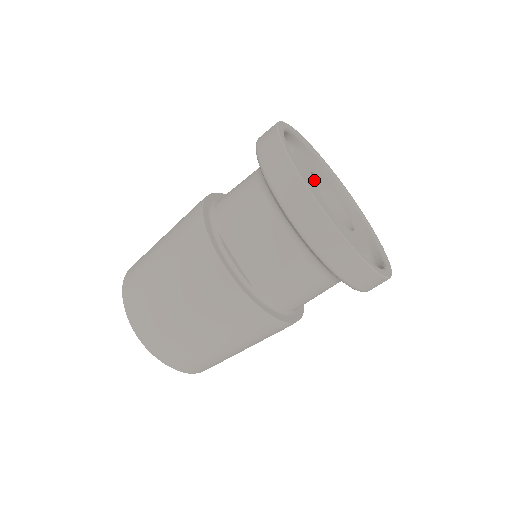
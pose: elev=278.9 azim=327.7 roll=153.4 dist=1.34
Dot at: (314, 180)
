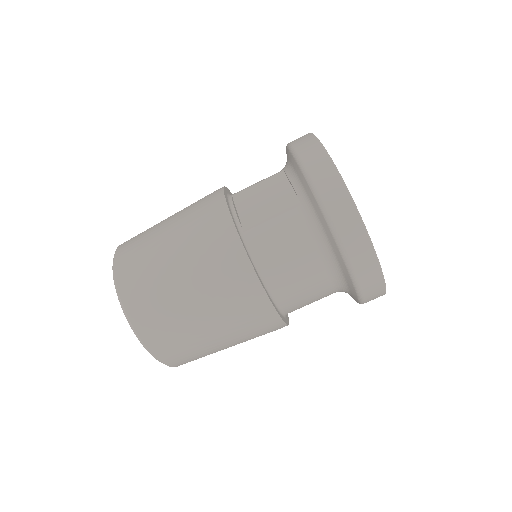
Dot at: occluded
